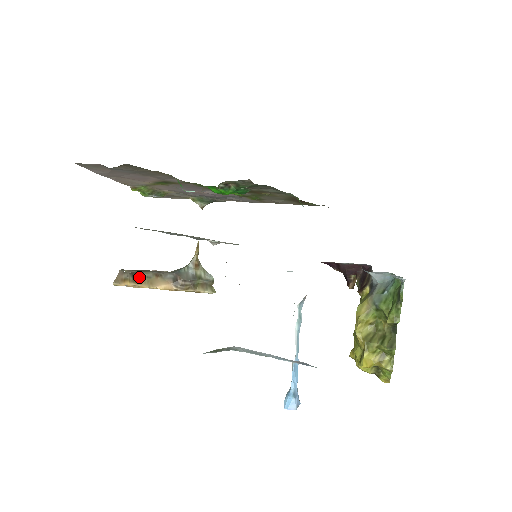
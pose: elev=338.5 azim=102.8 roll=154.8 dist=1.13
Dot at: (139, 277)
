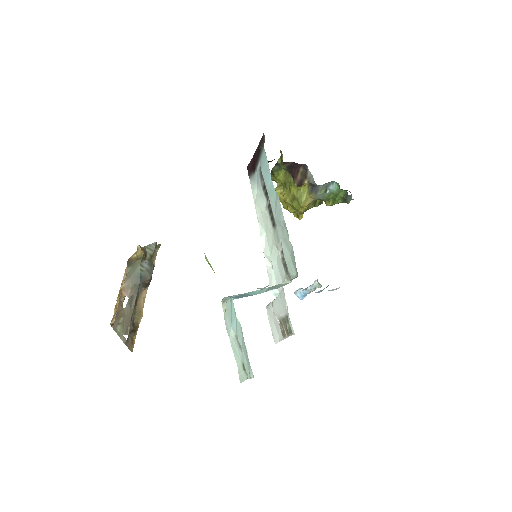
Dot at: (134, 324)
